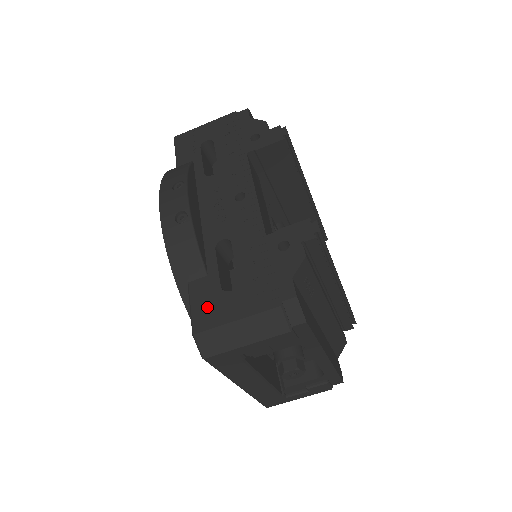
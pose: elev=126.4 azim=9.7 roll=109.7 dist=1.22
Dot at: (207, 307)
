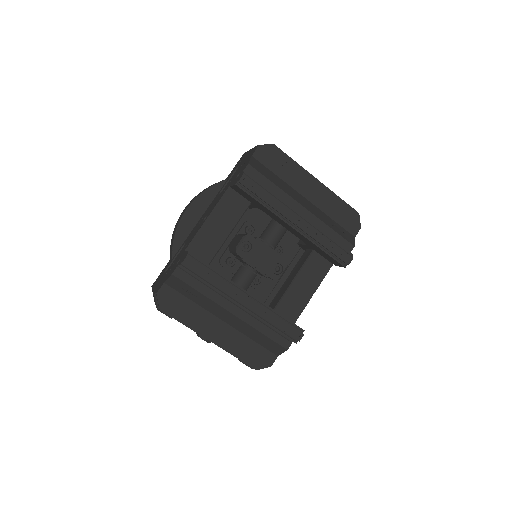
Dot at: (160, 276)
